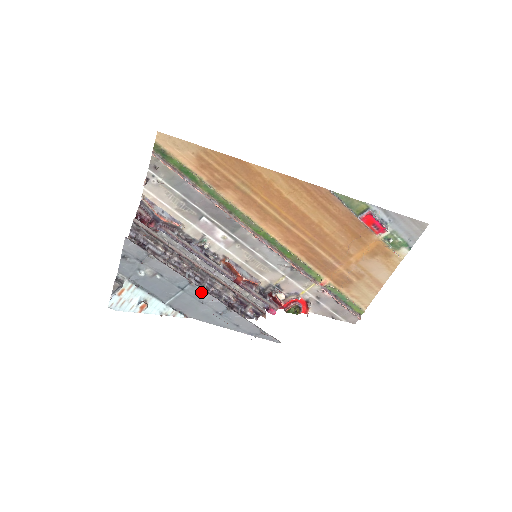
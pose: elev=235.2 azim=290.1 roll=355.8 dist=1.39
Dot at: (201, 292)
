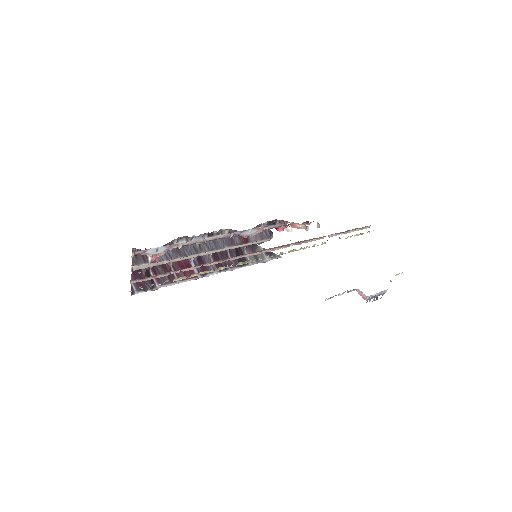
Dot at: (205, 275)
